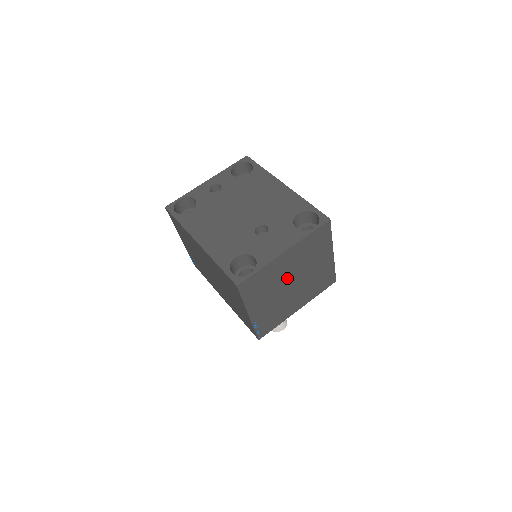
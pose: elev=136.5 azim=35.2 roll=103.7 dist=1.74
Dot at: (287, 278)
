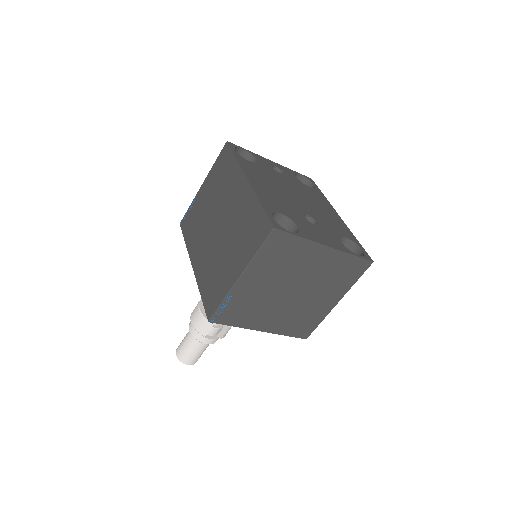
Dot at: (297, 279)
